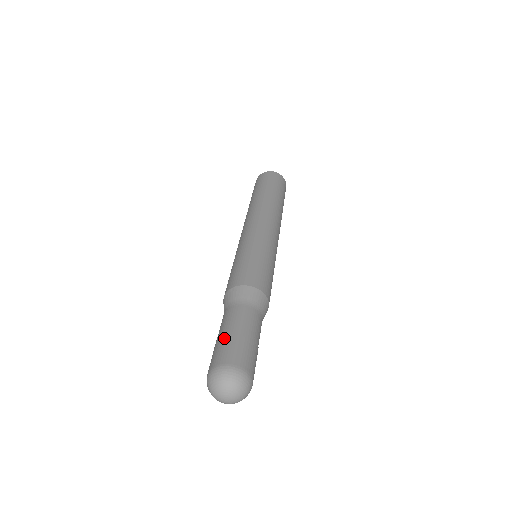
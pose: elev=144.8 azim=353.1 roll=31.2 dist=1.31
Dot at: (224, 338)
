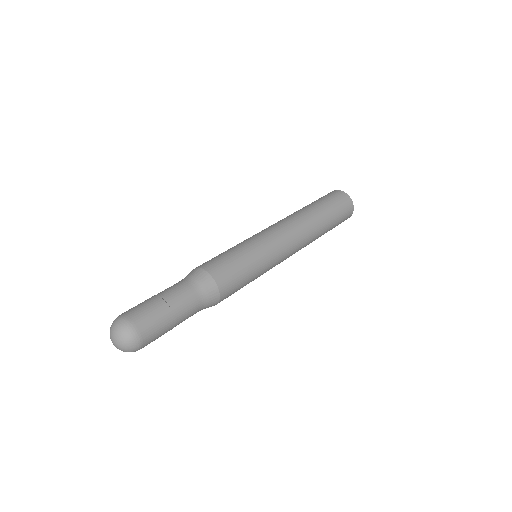
Dot at: (156, 304)
